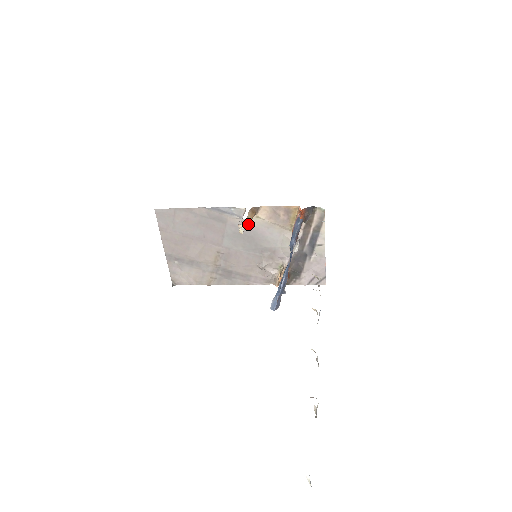
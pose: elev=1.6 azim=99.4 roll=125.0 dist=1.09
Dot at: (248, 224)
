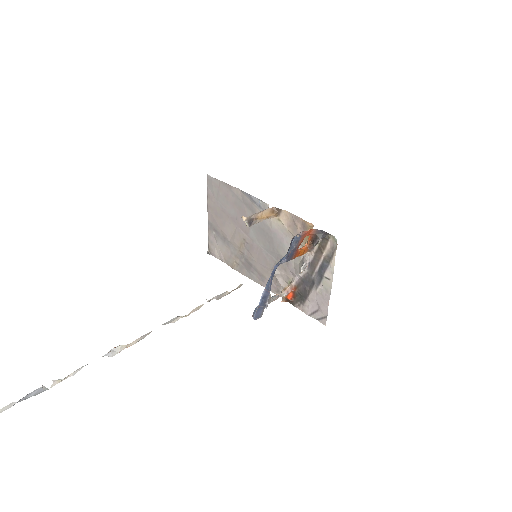
Dot at: (271, 223)
